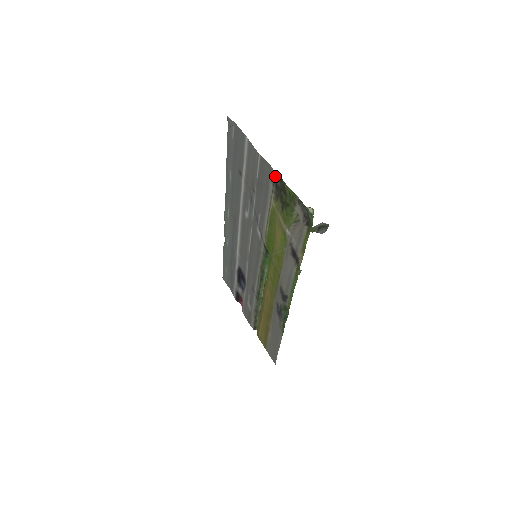
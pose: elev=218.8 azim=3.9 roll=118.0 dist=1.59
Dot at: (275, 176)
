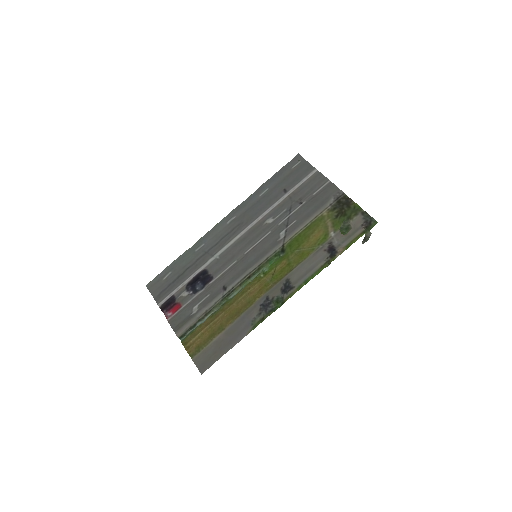
Dot at: (342, 195)
